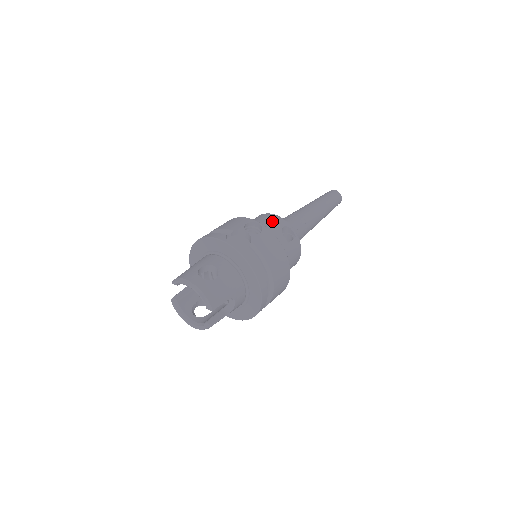
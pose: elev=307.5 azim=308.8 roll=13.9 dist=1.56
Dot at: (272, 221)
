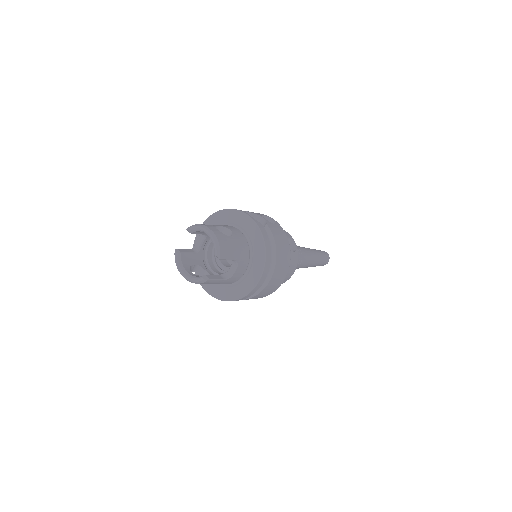
Dot at: occluded
